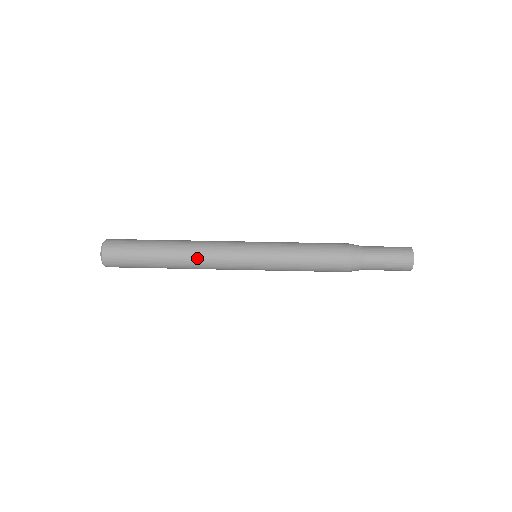
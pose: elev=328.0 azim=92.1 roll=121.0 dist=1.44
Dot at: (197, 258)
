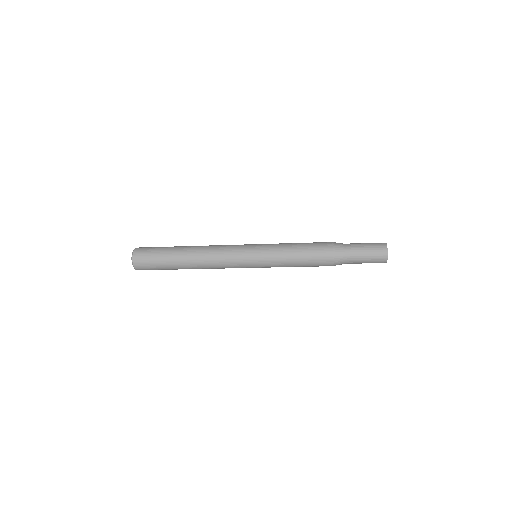
Dot at: (207, 255)
